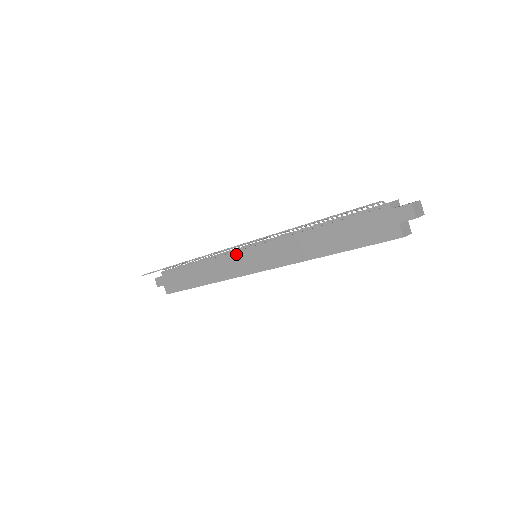
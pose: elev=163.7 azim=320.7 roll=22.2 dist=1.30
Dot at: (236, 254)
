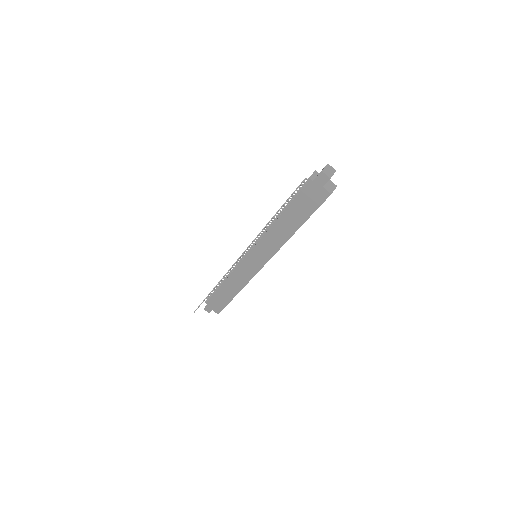
Dot at: (243, 263)
